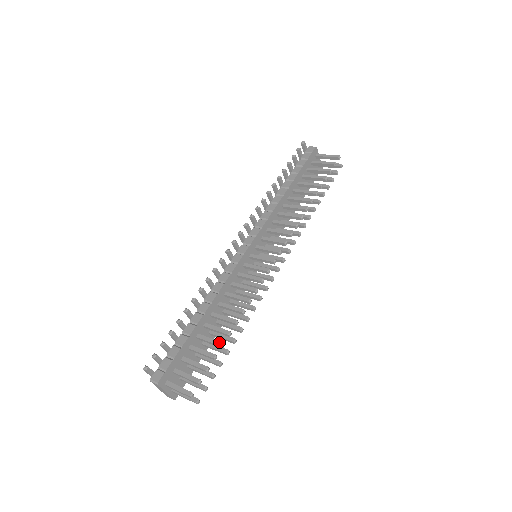
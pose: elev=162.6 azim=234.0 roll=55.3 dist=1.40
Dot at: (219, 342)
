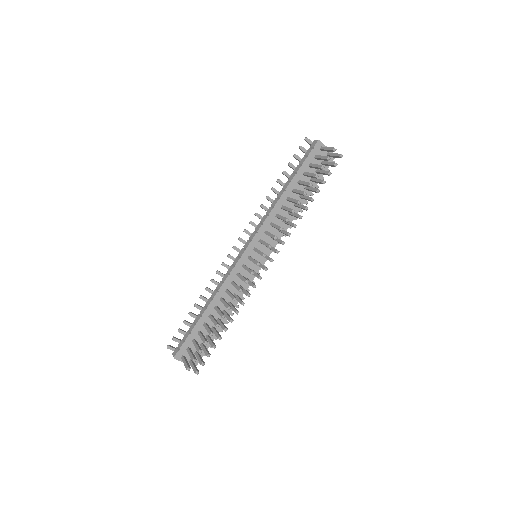
Dot at: (210, 331)
